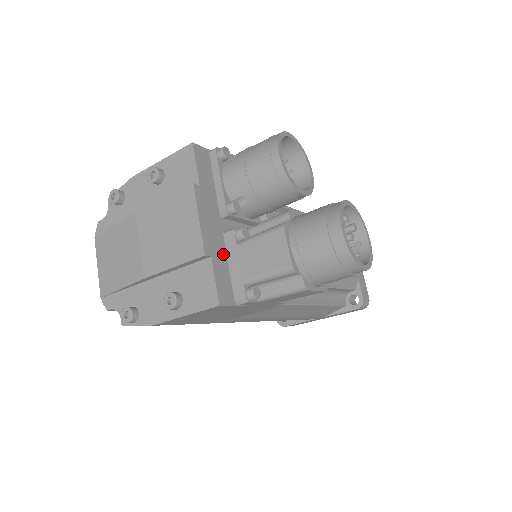
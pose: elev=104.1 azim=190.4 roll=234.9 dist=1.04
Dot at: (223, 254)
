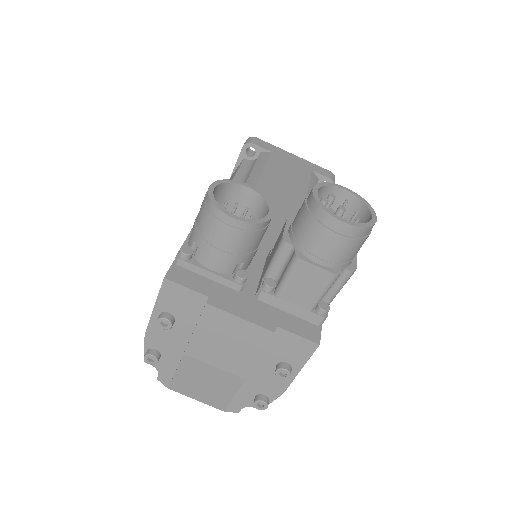
Dot at: (275, 312)
